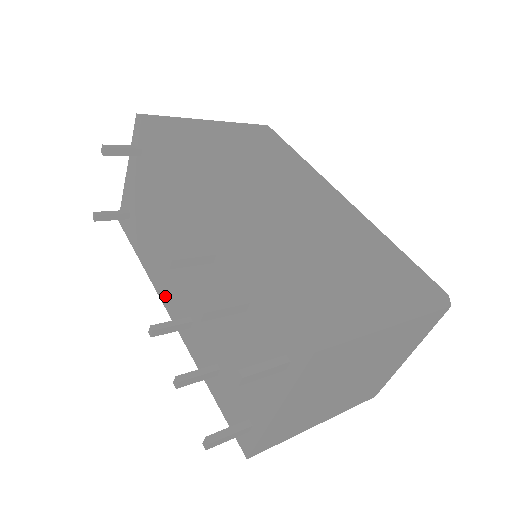
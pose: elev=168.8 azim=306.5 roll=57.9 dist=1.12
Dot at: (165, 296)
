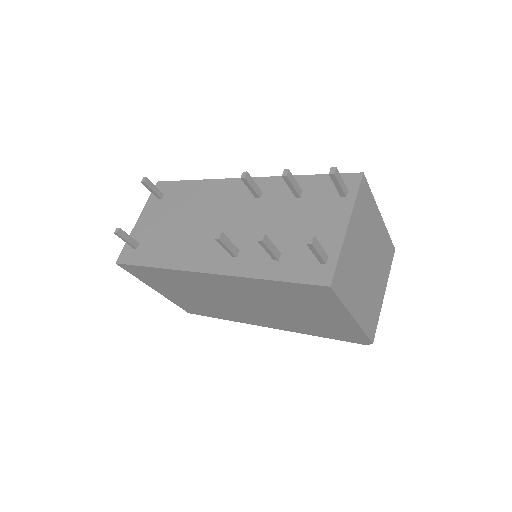
Dot at: (197, 263)
